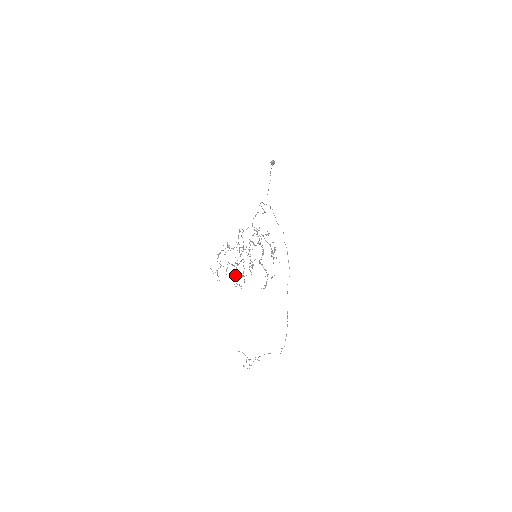
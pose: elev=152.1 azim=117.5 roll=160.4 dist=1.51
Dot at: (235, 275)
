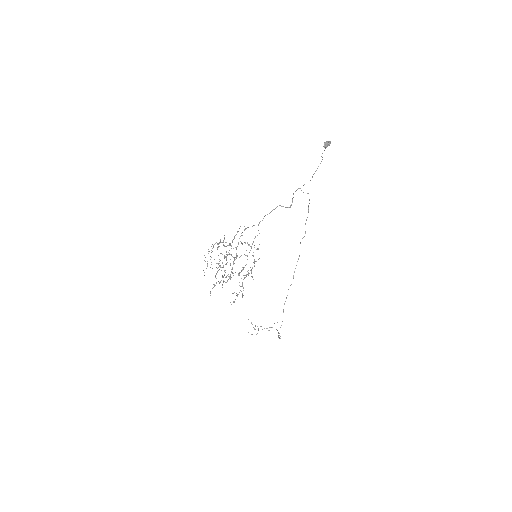
Dot at: (215, 276)
